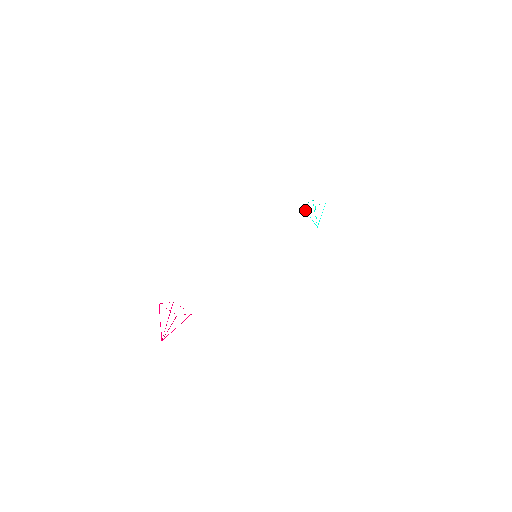
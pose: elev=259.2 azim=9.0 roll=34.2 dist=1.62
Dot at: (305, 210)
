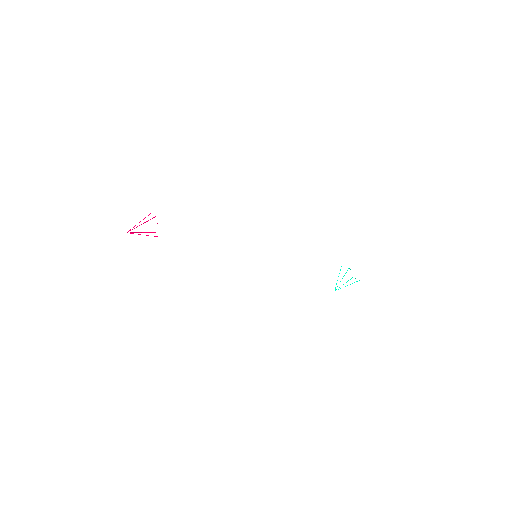
Dot at: occluded
